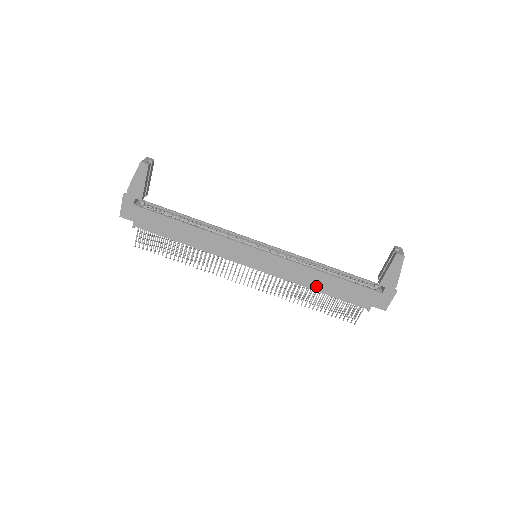
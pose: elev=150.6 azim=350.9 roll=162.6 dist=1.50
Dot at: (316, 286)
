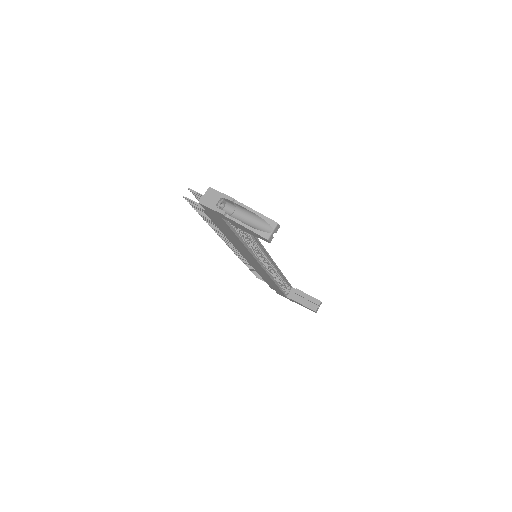
Dot at: (264, 278)
